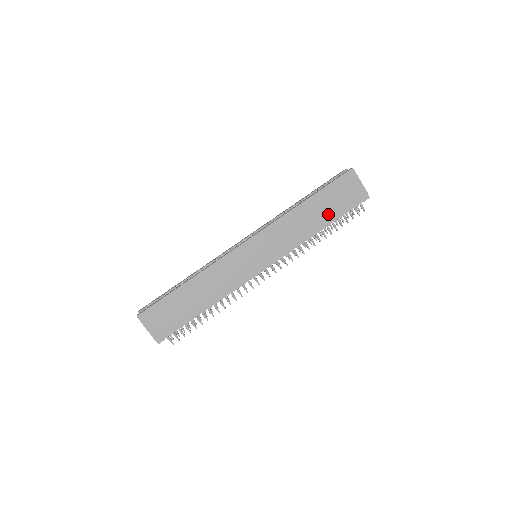
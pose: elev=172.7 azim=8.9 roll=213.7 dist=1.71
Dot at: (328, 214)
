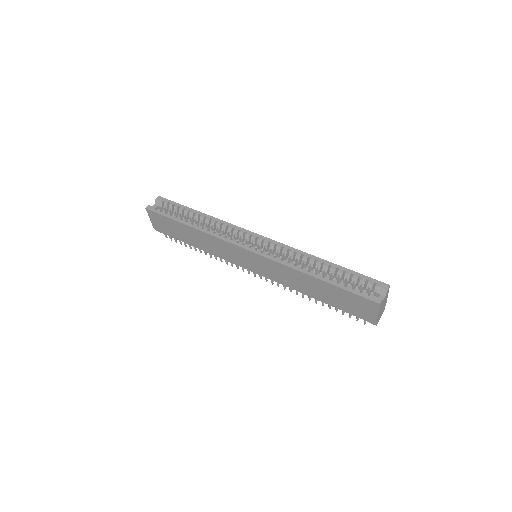
Dot at: (328, 299)
